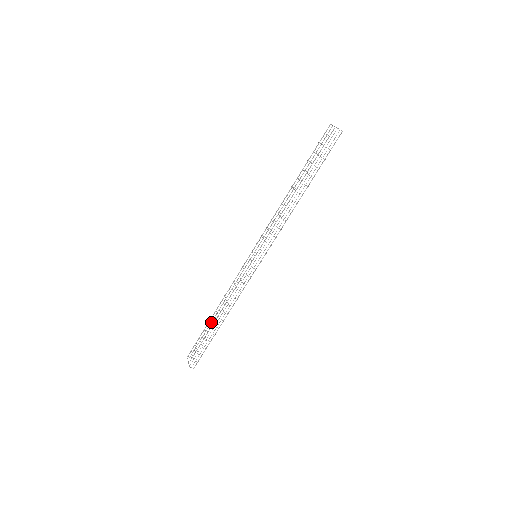
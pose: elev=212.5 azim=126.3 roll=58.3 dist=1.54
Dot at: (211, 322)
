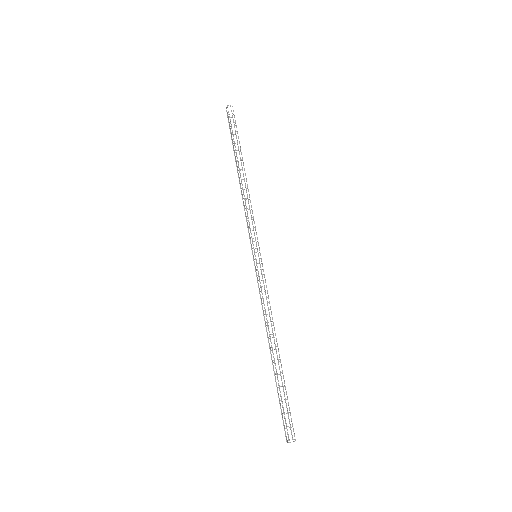
Dot at: occluded
